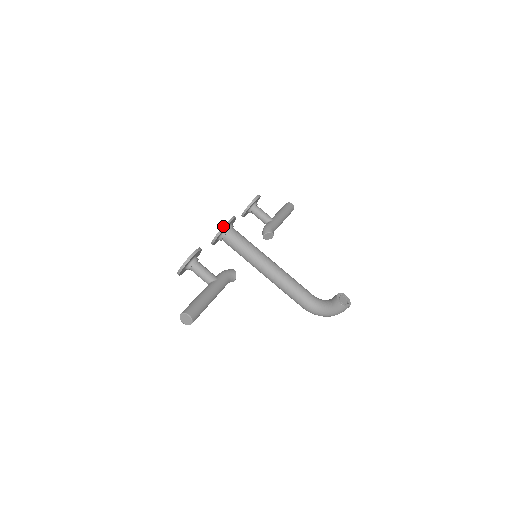
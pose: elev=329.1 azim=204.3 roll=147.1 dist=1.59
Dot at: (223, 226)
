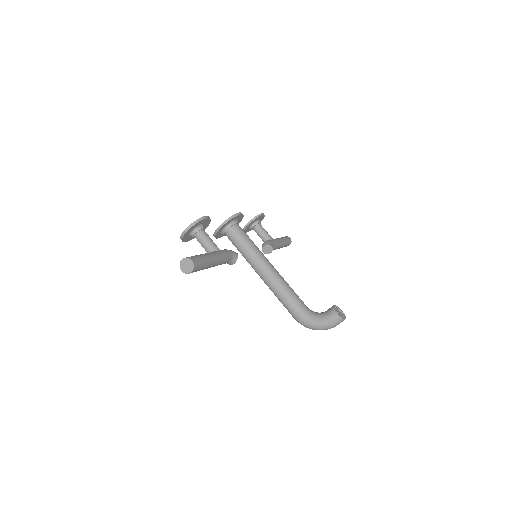
Dot at: (232, 216)
